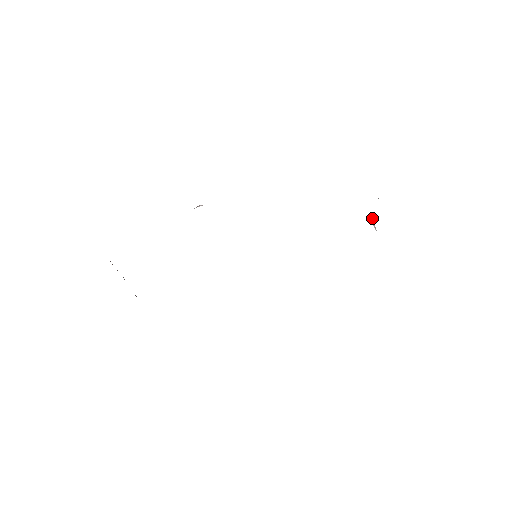
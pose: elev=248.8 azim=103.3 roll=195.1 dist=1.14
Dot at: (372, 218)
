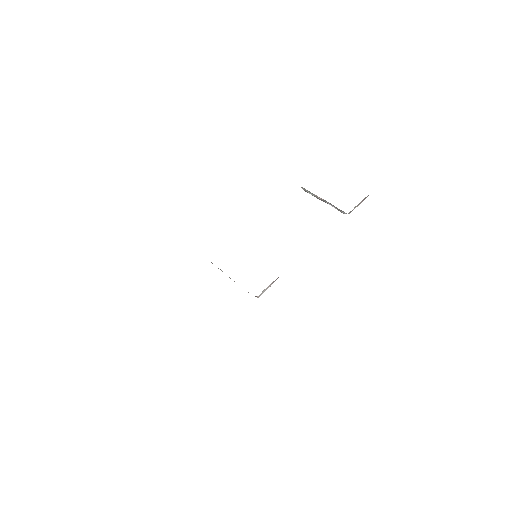
Dot at: (316, 196)
